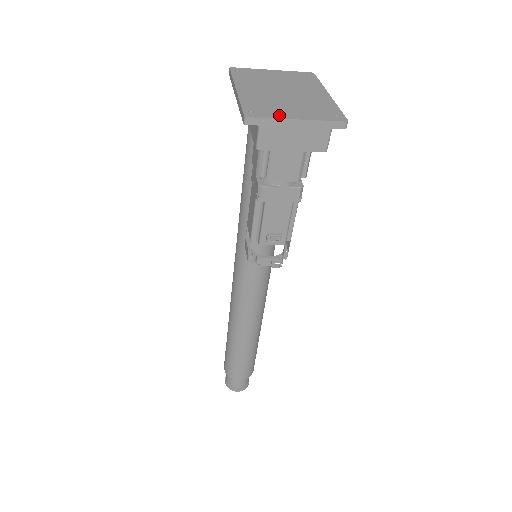
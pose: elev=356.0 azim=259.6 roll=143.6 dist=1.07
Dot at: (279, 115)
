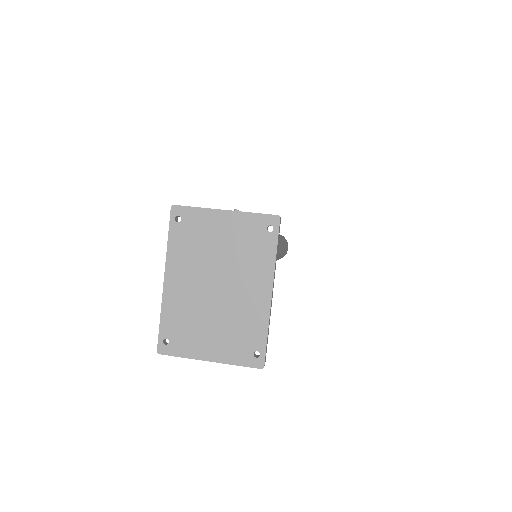
Dot at: (192, 351)
